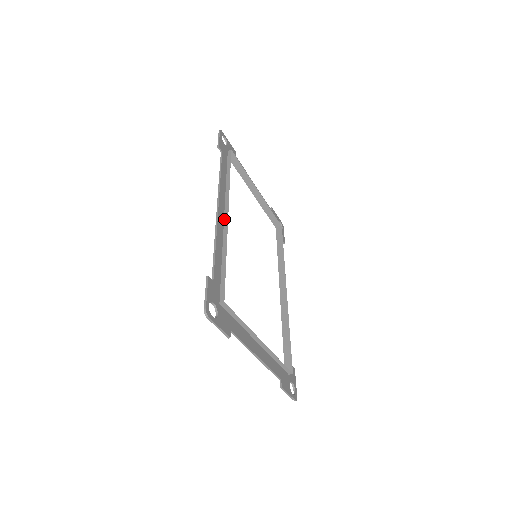
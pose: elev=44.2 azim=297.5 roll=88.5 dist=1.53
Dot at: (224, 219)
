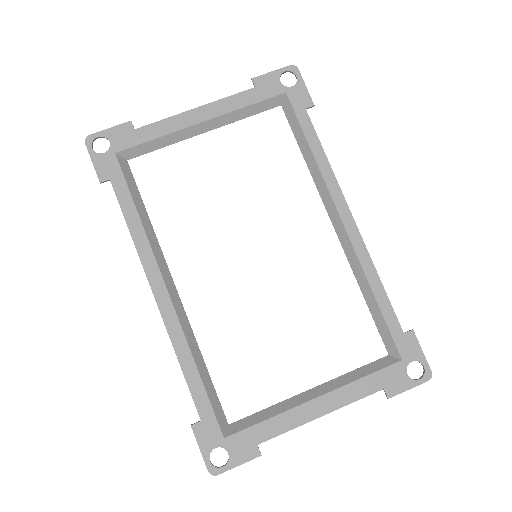
Dot at: (171, 301)
